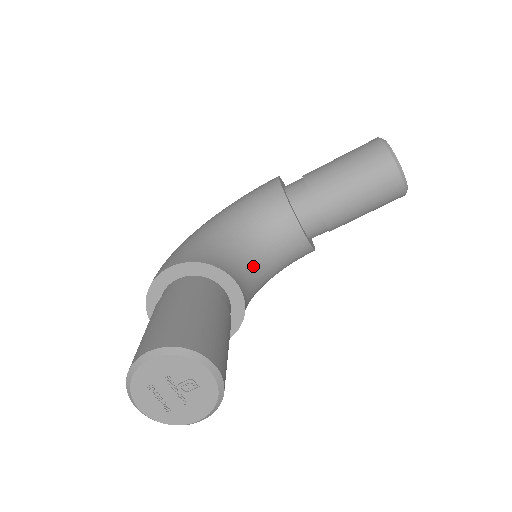
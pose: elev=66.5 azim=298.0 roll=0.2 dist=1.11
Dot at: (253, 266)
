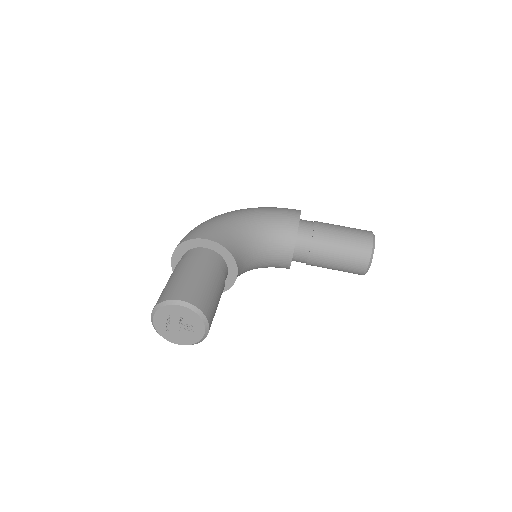
Dot at: (251, 262)
